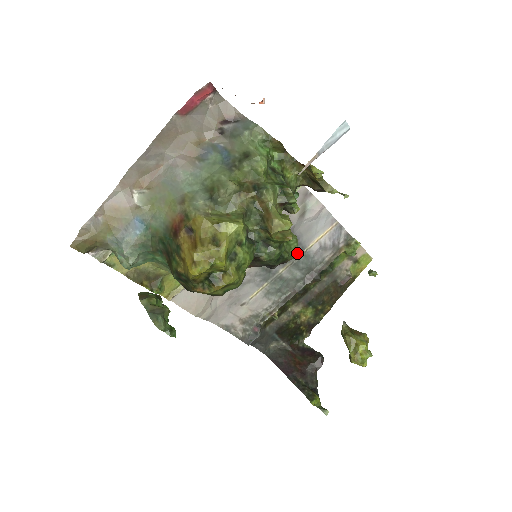
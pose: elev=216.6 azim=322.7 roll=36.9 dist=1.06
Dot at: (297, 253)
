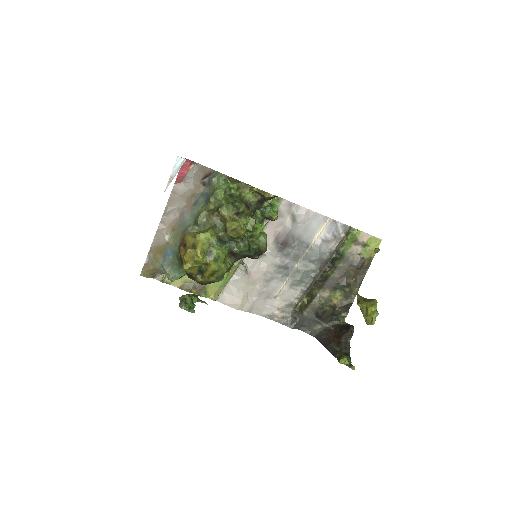
Dot at: (304, 250)
